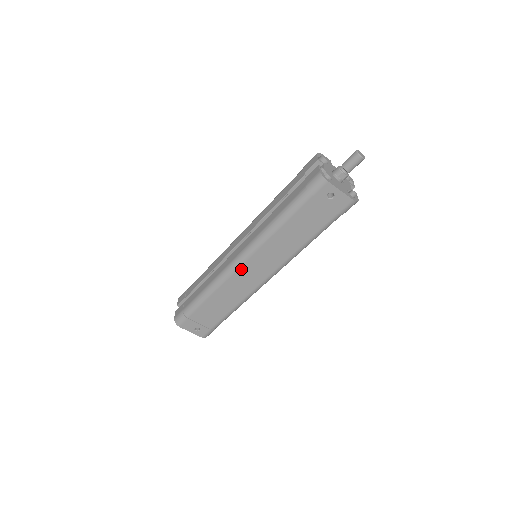
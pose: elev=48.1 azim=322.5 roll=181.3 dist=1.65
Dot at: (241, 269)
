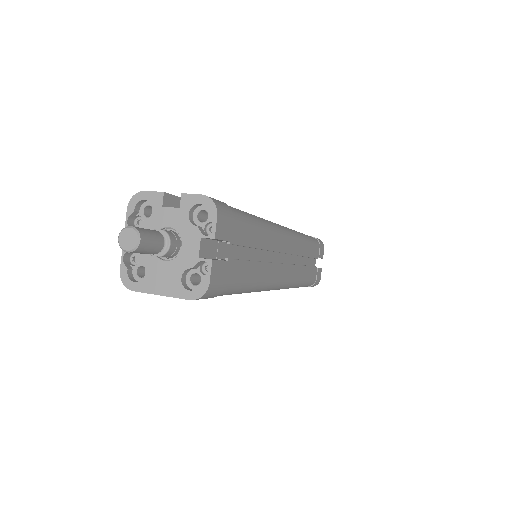
Dot at: occluded
